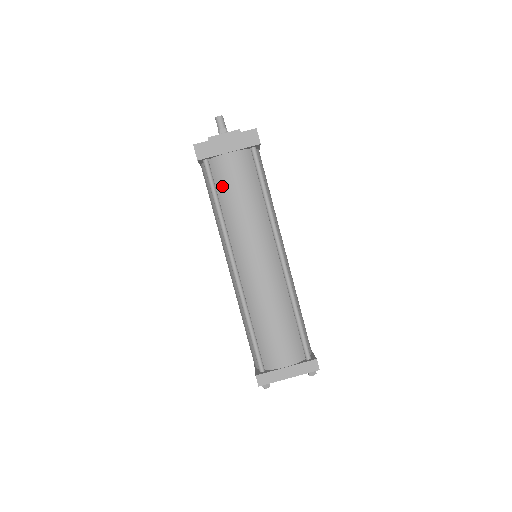
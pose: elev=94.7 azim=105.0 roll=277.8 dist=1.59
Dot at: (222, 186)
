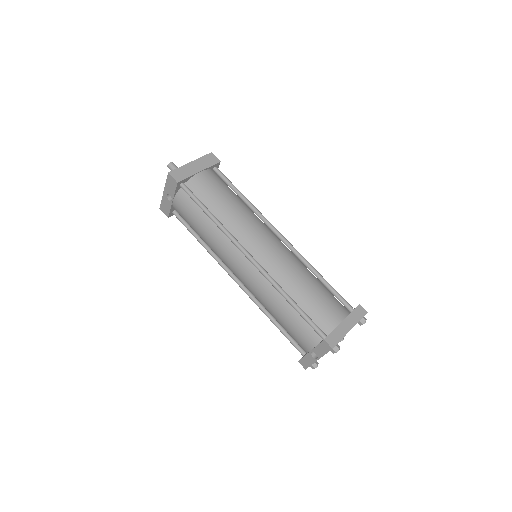
Dot at: (206, 198)
